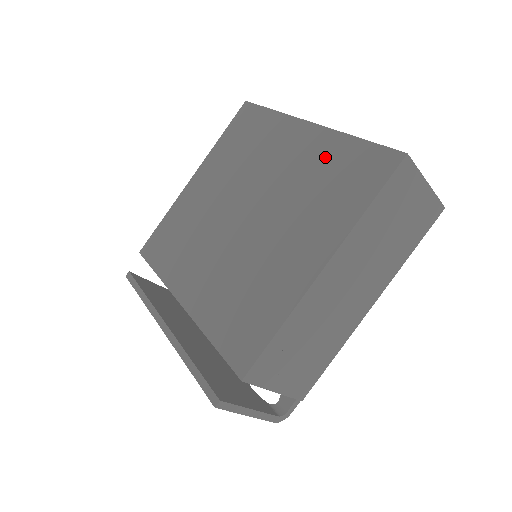
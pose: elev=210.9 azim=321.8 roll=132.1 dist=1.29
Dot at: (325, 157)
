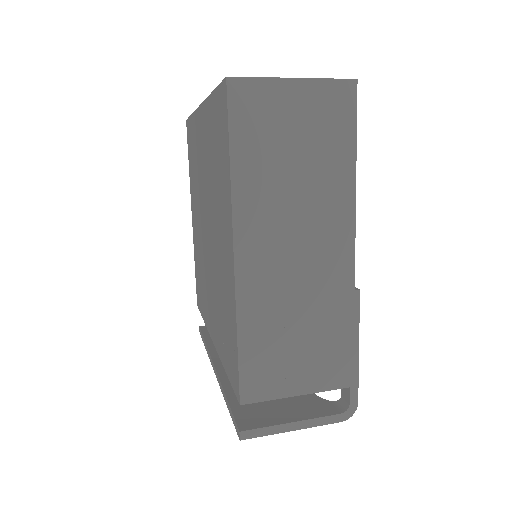
Dot at: (210, 132)
